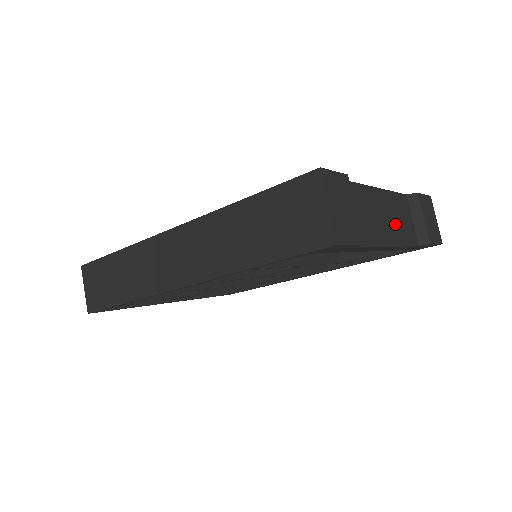
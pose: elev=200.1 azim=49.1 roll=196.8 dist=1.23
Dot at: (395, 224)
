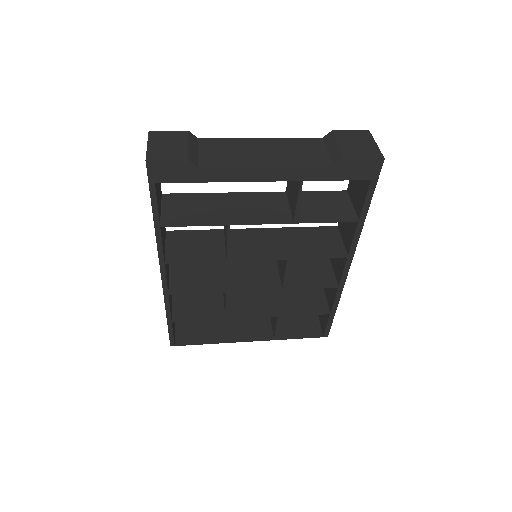
Dot at: (283, 155)
